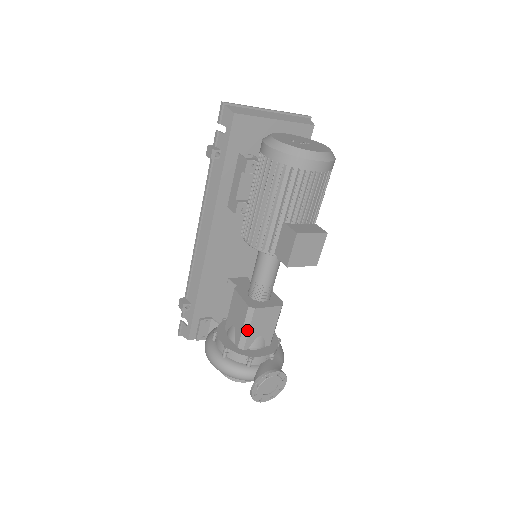
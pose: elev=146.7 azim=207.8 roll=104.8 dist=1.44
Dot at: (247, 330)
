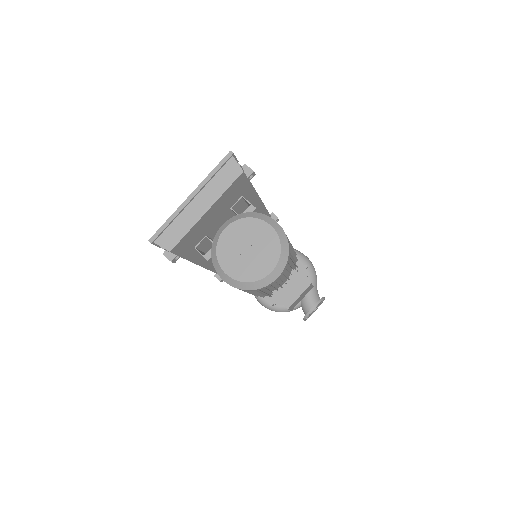
Dot at: occluded
